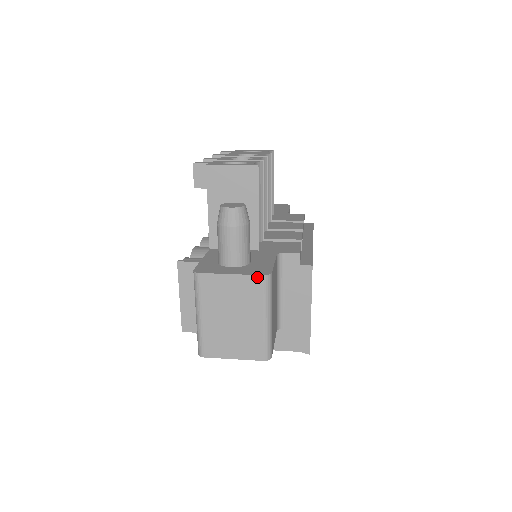
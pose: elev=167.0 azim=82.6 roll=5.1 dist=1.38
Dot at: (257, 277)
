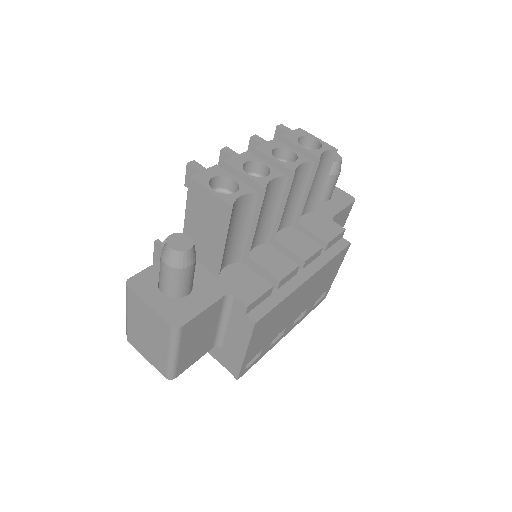
Dot at: (166, 323)
